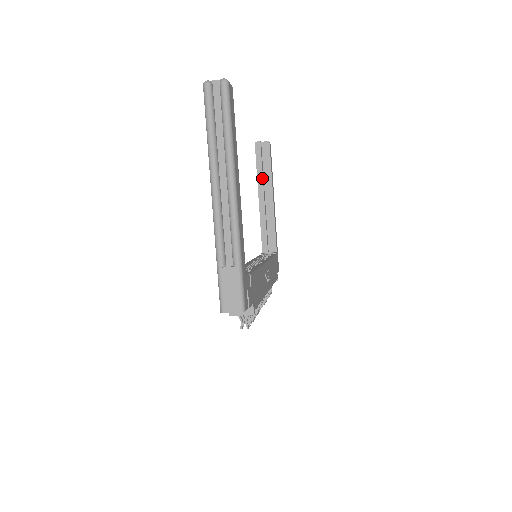
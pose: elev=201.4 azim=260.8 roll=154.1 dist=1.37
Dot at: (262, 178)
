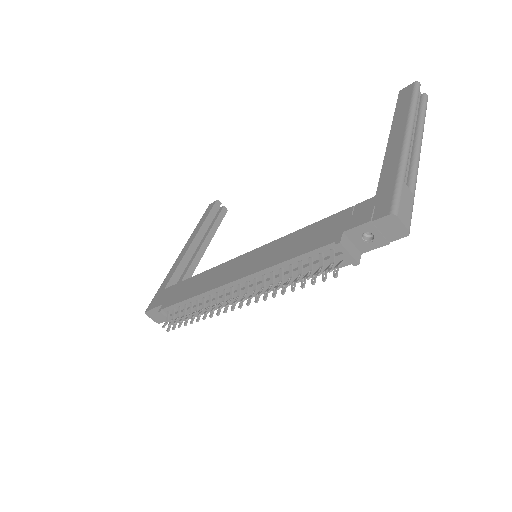
Dot at: (206, 228)
